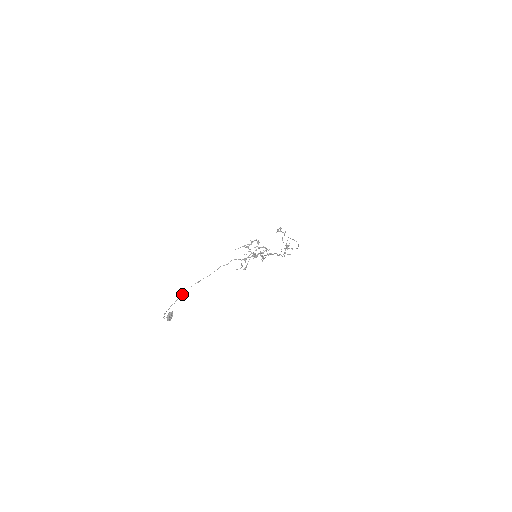
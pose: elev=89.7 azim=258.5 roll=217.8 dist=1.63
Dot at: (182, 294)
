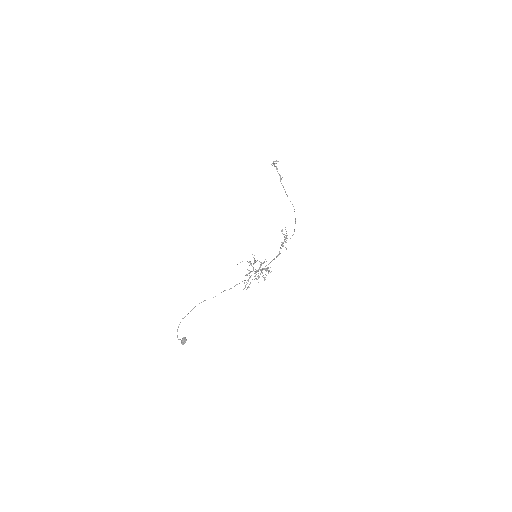
Dot at: occluded
